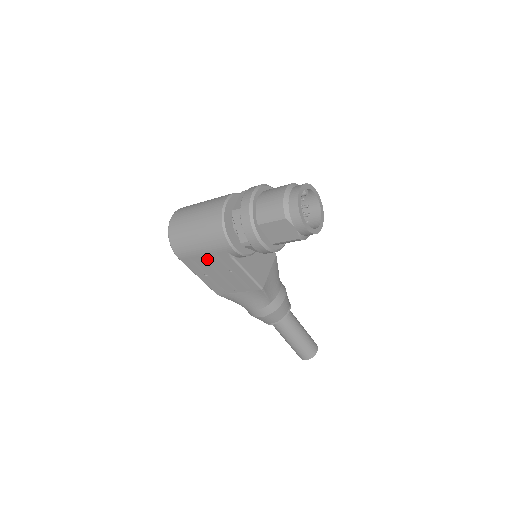
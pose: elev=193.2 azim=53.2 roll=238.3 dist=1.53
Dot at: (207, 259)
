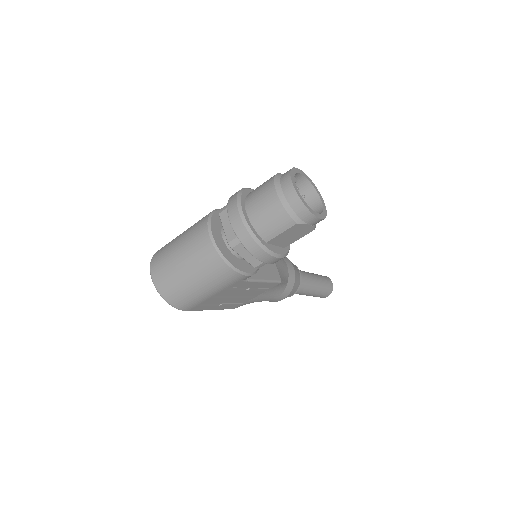
Dot at: (219, 296)
